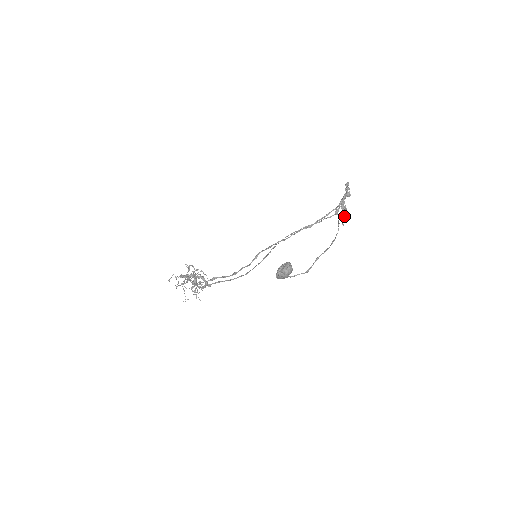
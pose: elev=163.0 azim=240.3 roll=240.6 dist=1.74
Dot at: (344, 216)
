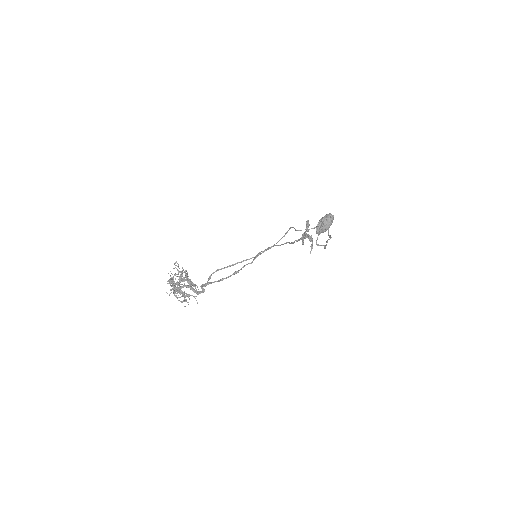
Dot at: (312, 244)
